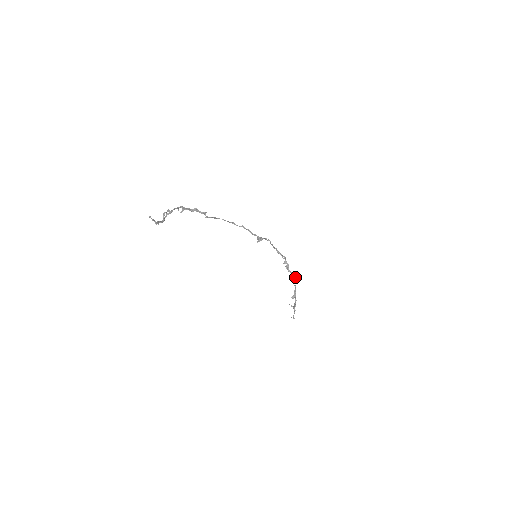
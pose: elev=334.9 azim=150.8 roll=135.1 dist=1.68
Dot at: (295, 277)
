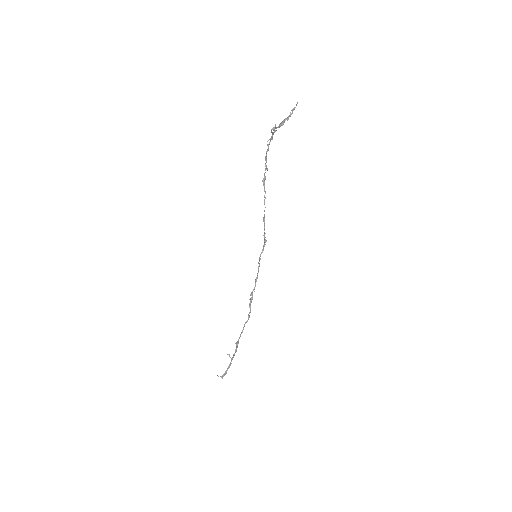
Dot at: occluded
